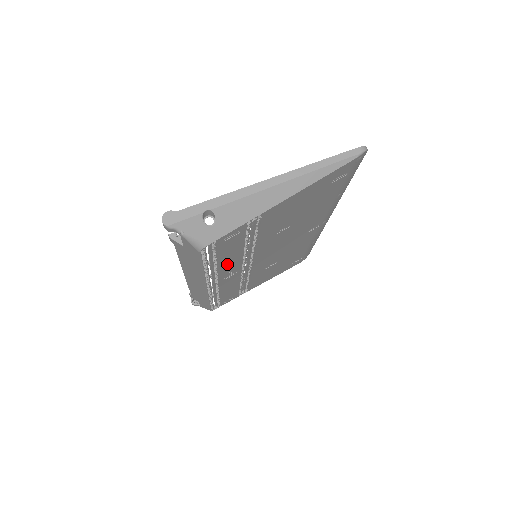
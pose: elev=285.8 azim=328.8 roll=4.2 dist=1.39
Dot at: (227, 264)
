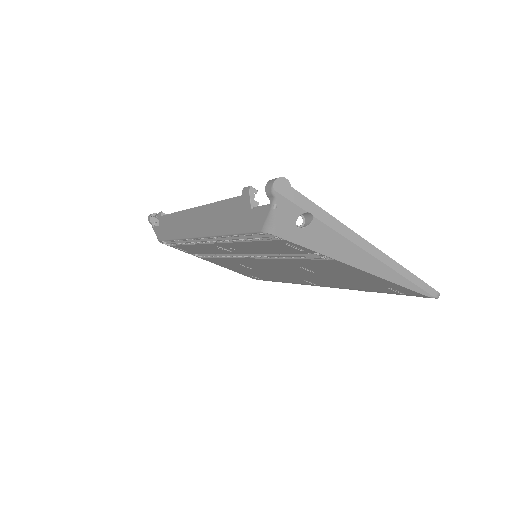
Dot at: (243, 246)
